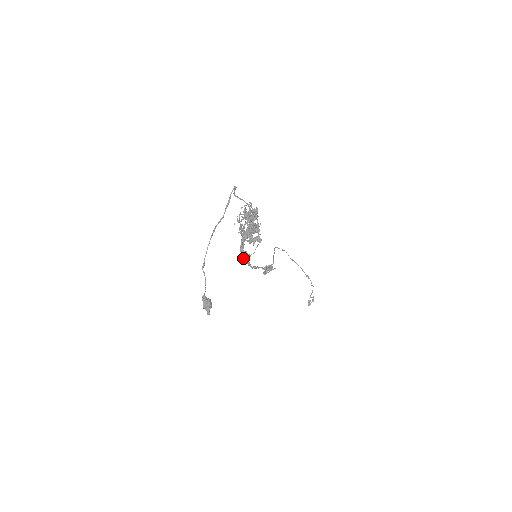
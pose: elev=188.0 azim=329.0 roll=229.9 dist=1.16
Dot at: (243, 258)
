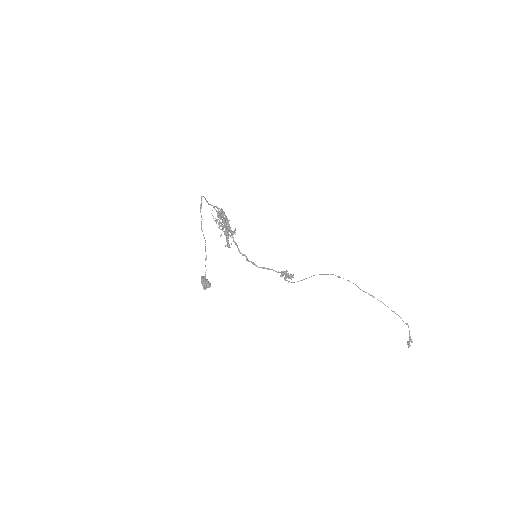
Dot at: (246, 258)
